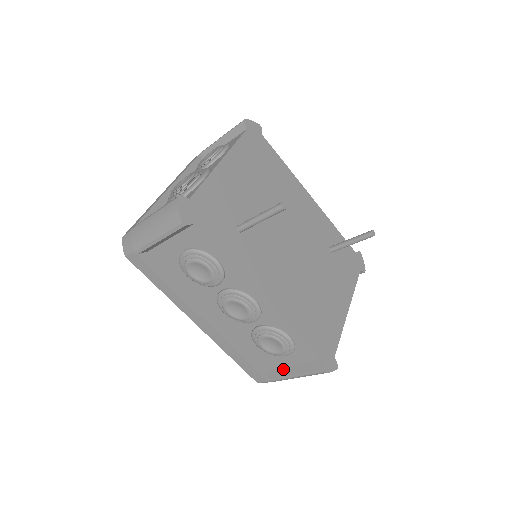
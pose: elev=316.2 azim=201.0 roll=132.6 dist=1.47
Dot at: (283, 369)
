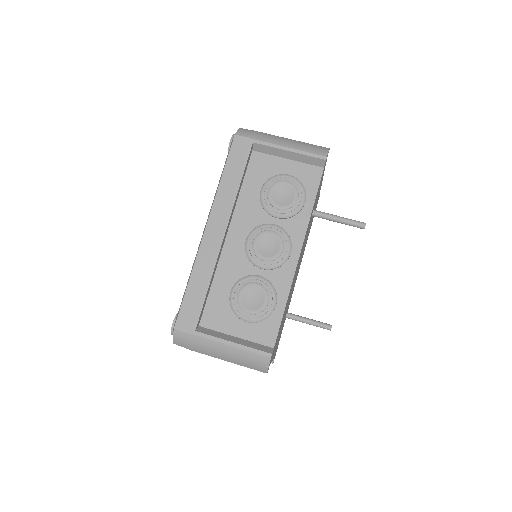
Dot at: (222, 334)
